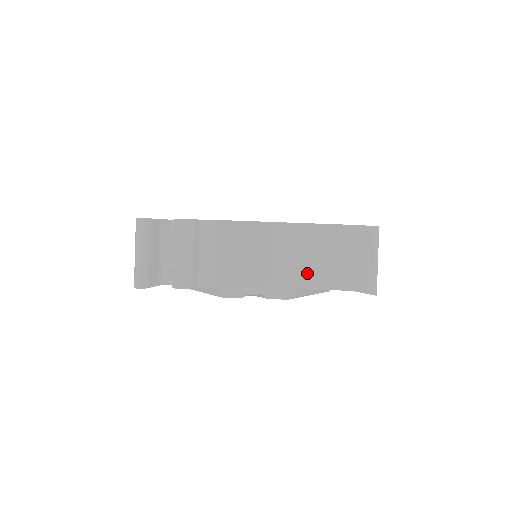
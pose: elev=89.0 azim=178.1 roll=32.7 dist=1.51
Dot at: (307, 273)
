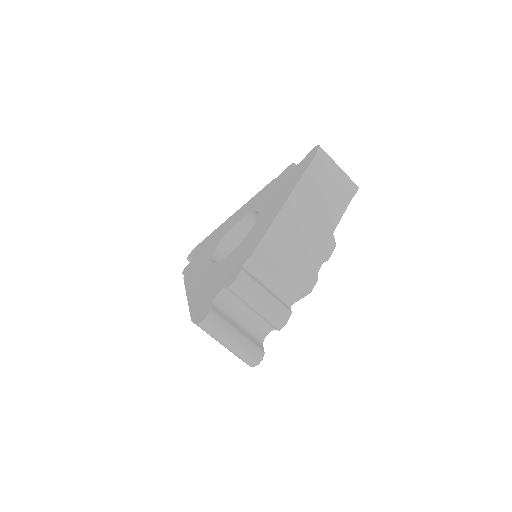
Dot at: (326, 218)
